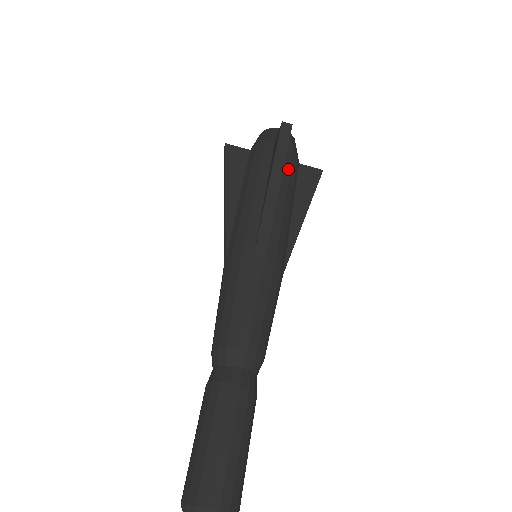
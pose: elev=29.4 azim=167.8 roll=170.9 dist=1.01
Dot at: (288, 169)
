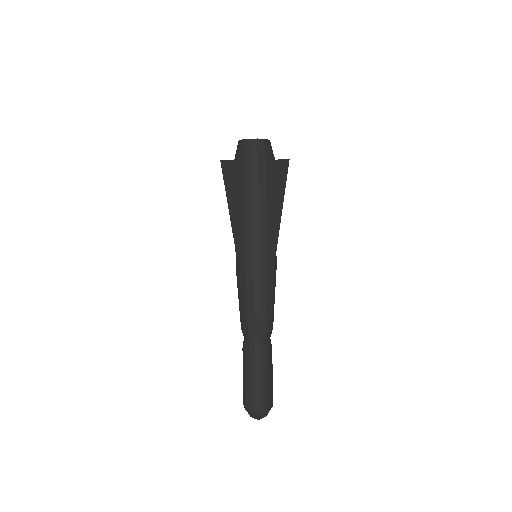
Dot at: occluded
